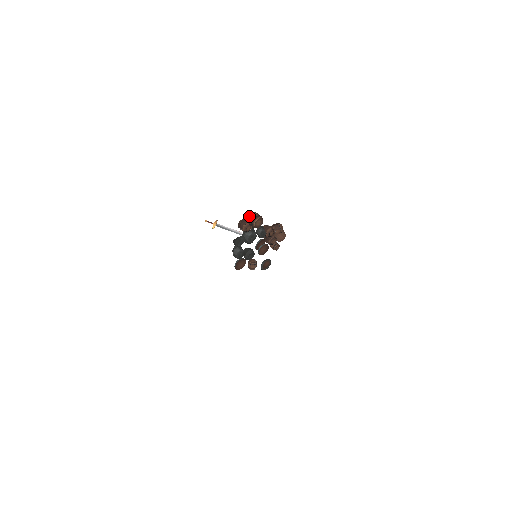
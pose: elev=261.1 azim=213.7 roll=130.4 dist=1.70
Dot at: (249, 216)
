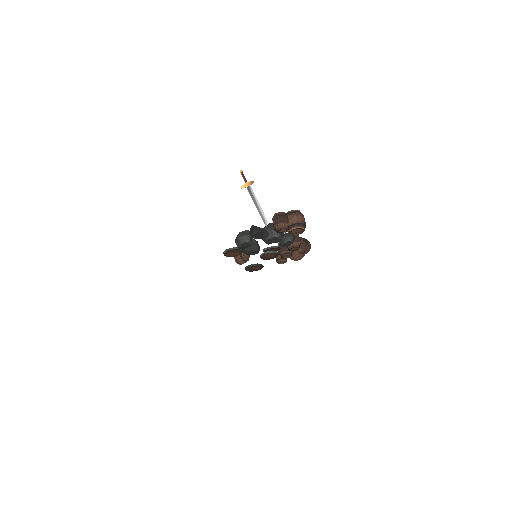
Dot at: (294, 215)
